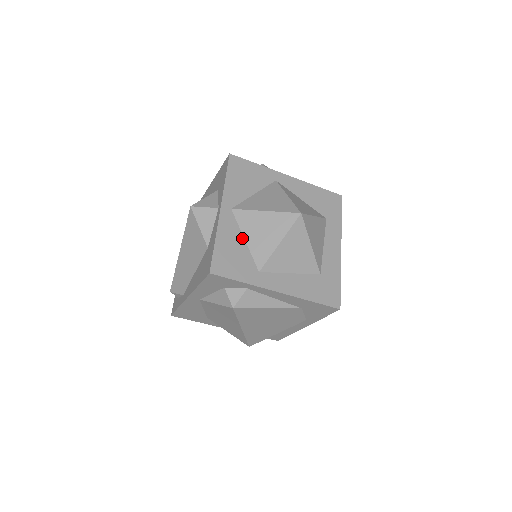
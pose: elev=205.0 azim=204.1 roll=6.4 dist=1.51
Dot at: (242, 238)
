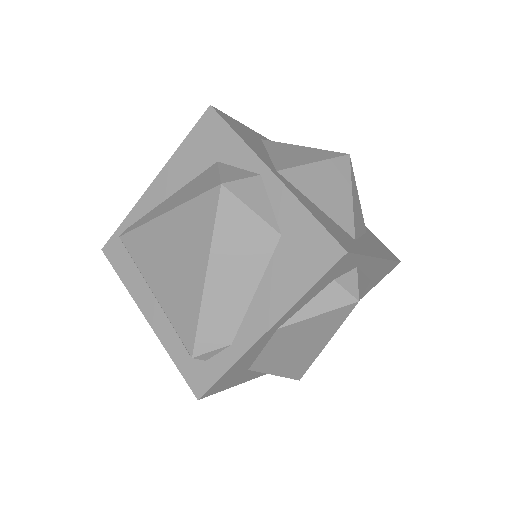
Dot at: (314, 204)
